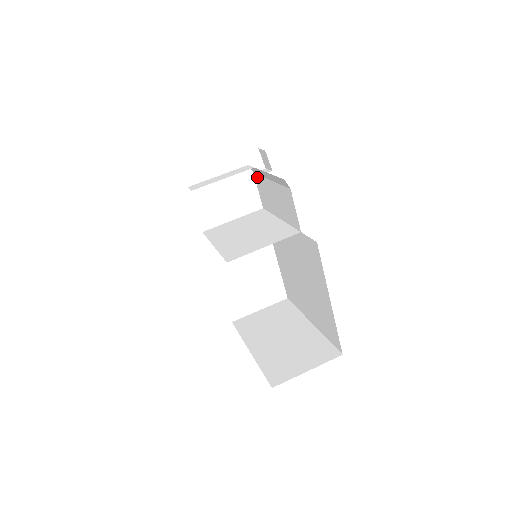
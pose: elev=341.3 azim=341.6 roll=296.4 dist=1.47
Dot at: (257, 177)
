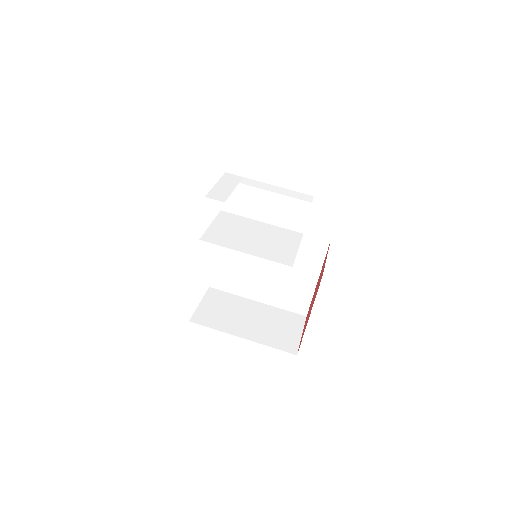
Dot at: occluded
